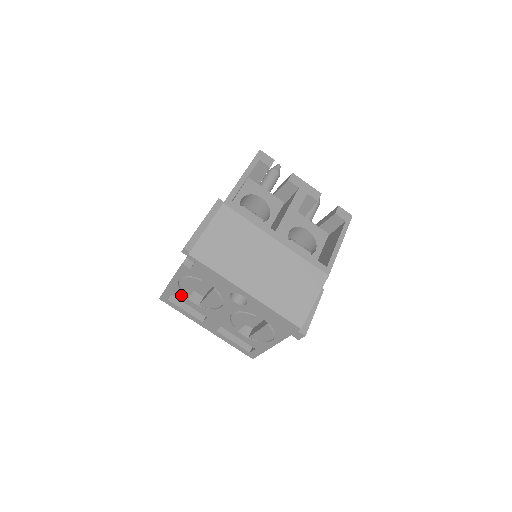
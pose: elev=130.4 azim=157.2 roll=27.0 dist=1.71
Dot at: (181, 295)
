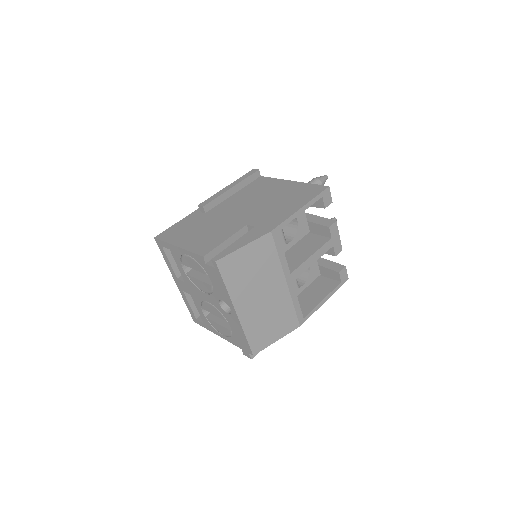
Dot at: (178, 258)
